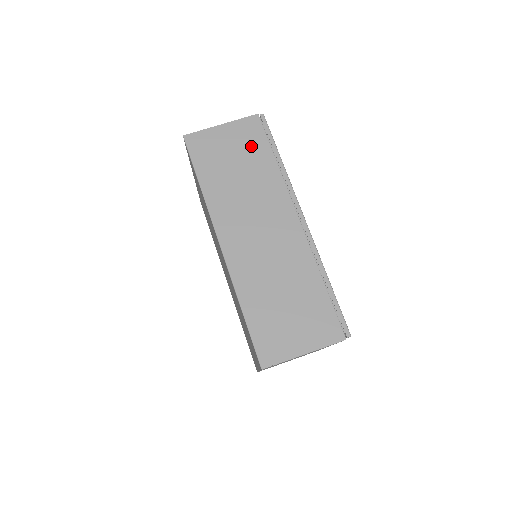
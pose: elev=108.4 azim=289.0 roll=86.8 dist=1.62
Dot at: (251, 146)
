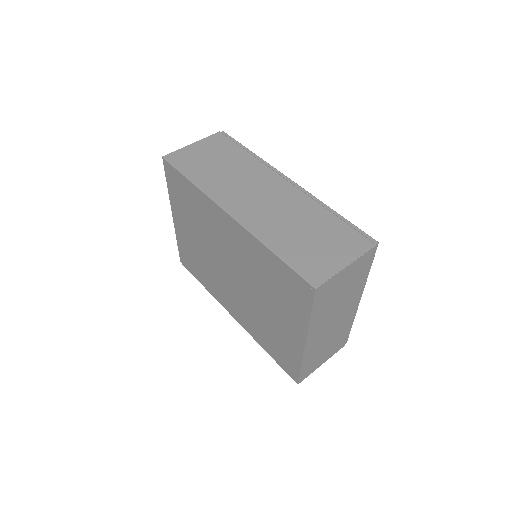
Dot at: (223, 150)
